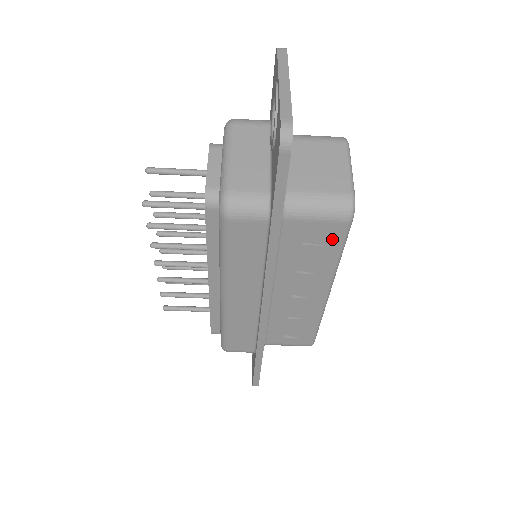
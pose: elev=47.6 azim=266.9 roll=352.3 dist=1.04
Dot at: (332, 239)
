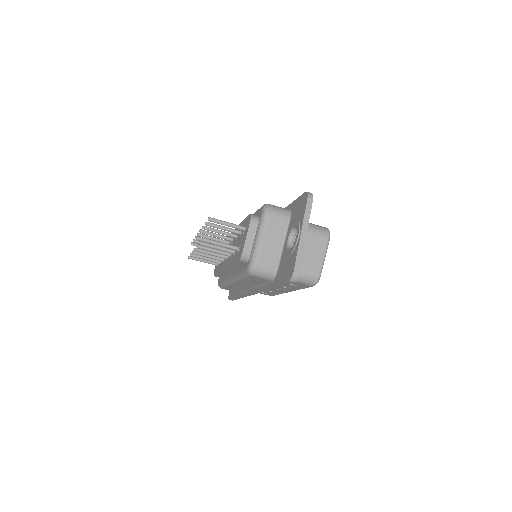
Dot at: (301, 286)
